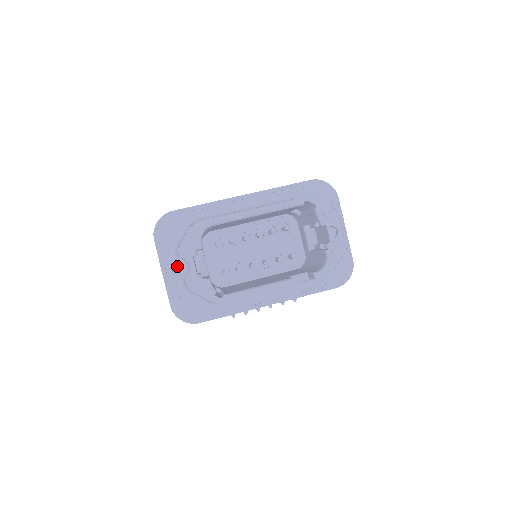
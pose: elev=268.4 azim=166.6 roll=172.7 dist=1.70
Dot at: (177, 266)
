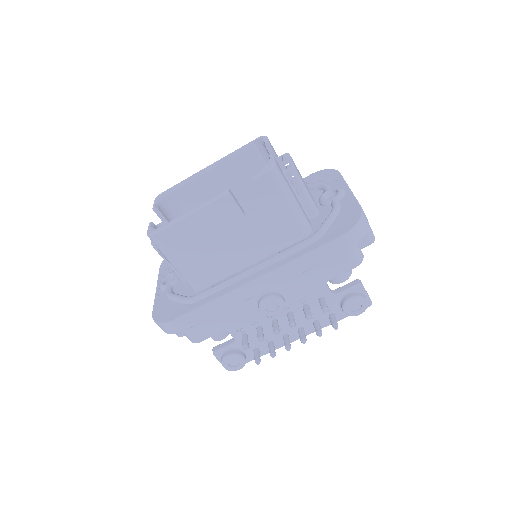
Dot at: occluded
